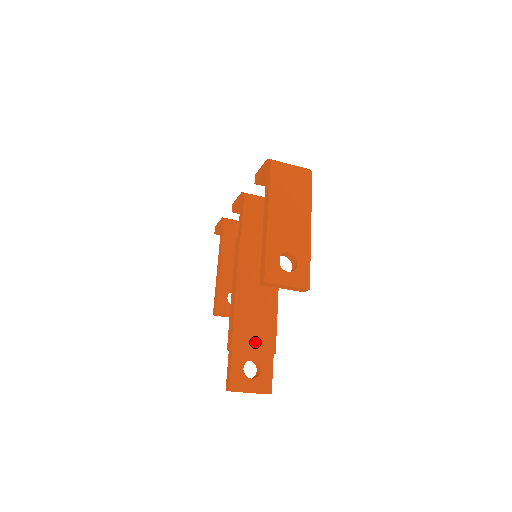
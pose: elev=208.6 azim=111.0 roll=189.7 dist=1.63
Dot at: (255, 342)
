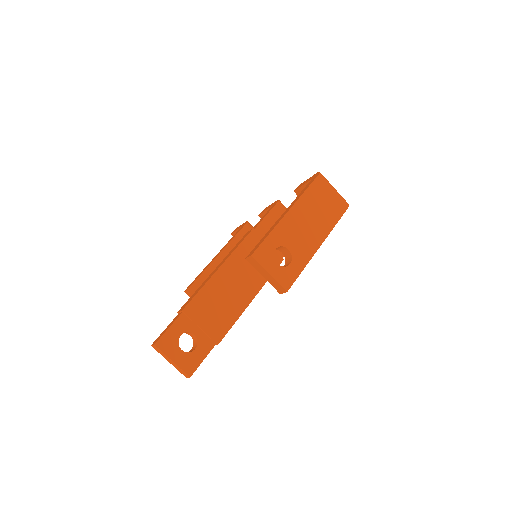
Dot at: (207, 321)
